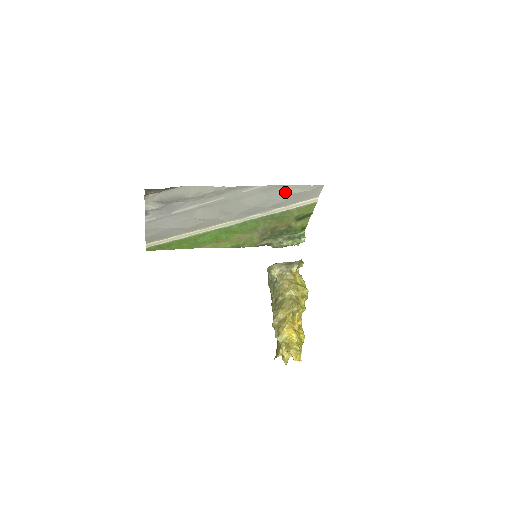
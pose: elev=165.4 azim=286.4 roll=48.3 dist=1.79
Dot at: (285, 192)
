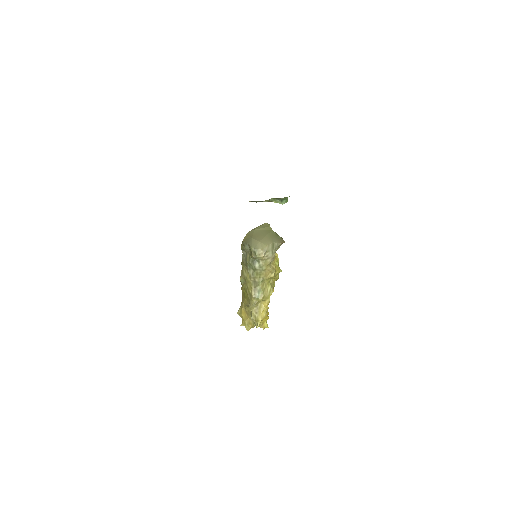
Dot at: occluded
